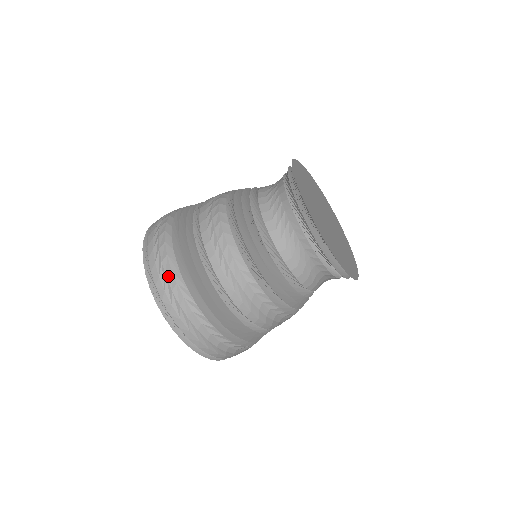
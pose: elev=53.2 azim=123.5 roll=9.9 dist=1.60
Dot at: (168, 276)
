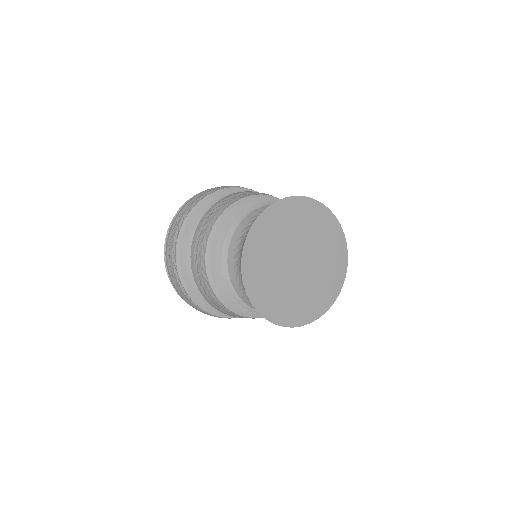
Dot at: occluded
